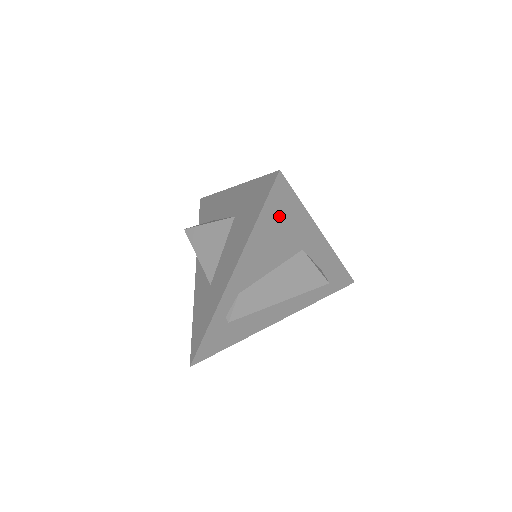
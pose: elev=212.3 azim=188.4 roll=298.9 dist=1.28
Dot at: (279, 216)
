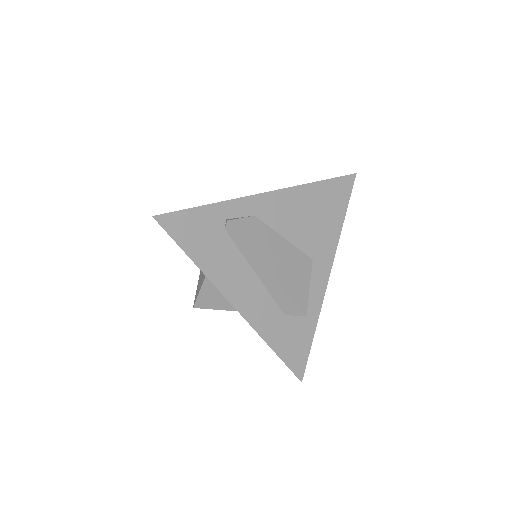
Dot at: (329, 203)
